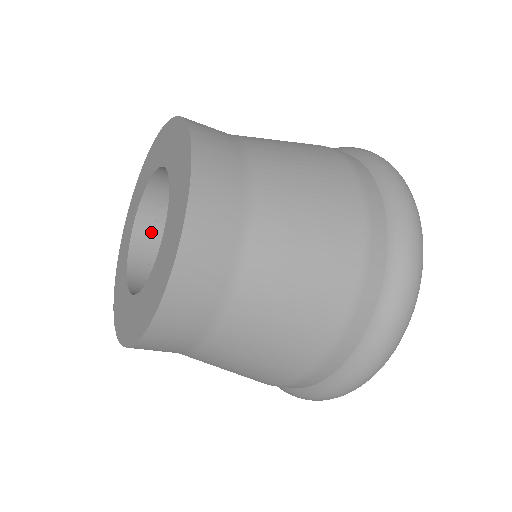
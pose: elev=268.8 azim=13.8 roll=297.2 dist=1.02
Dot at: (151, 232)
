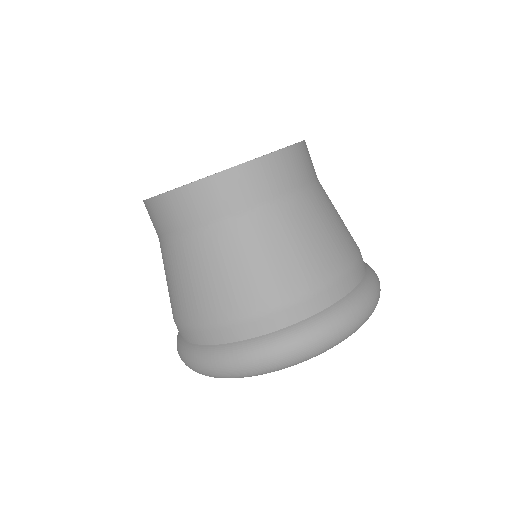
Dot at: occluded
